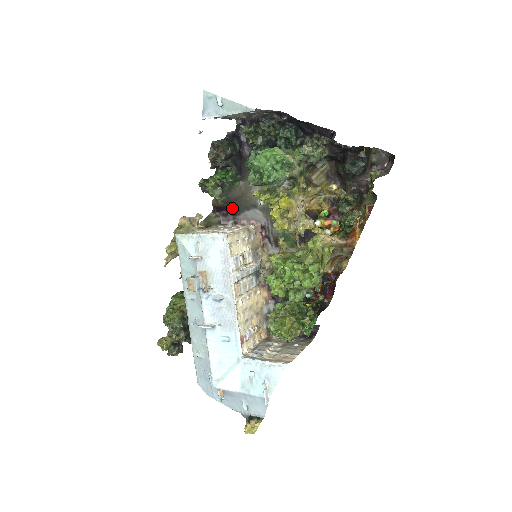
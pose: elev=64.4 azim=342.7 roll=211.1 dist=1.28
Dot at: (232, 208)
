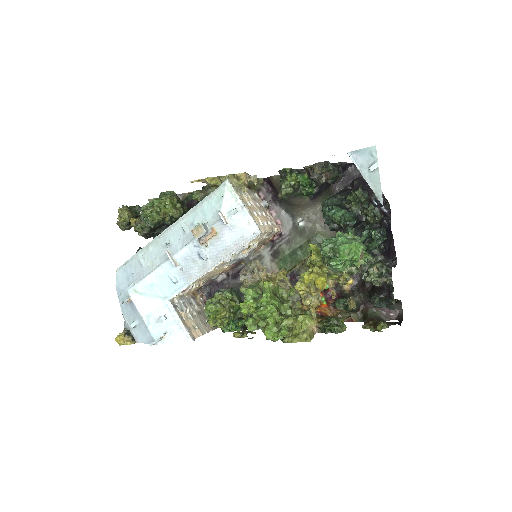
Dot at: occluded
